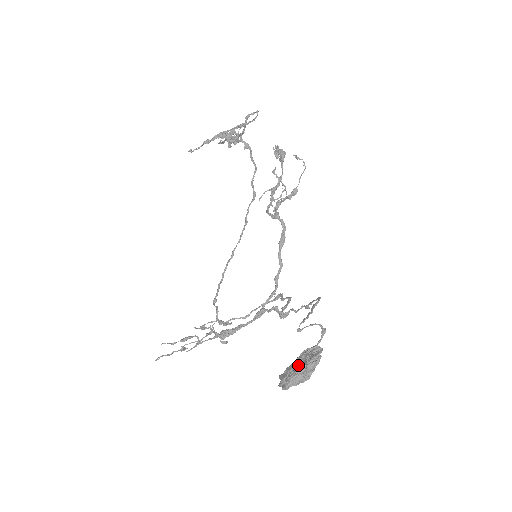
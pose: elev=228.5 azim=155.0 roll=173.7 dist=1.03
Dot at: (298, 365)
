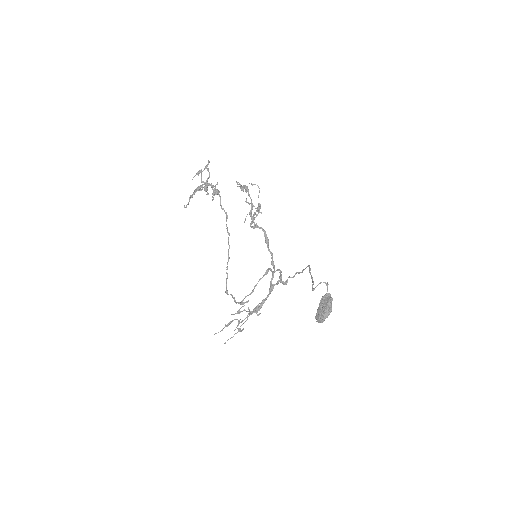
Dot at: (323, 308)
